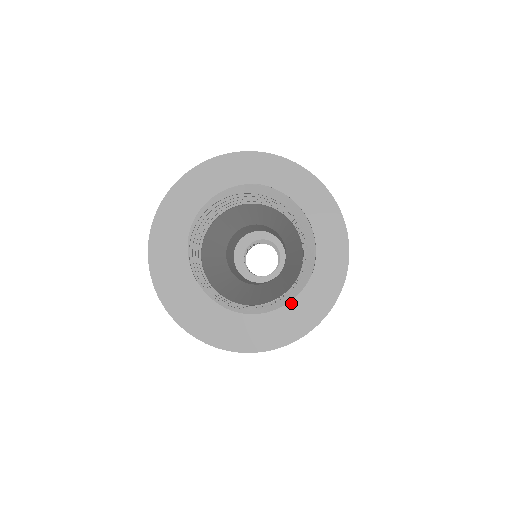
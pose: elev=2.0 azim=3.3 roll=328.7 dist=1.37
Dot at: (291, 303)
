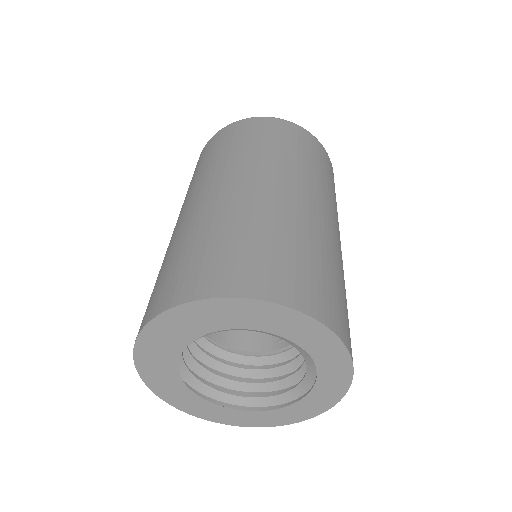
Dot at: (230, 409)
